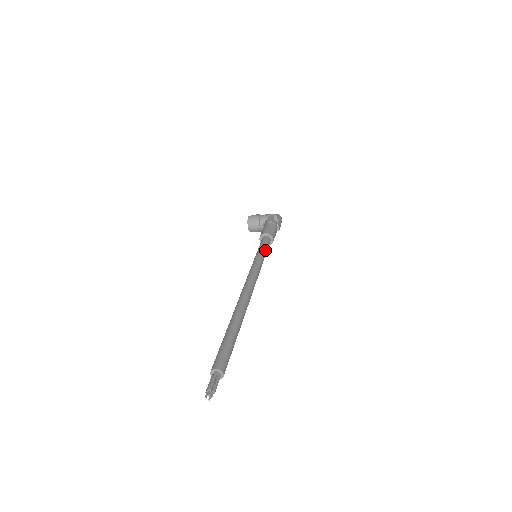
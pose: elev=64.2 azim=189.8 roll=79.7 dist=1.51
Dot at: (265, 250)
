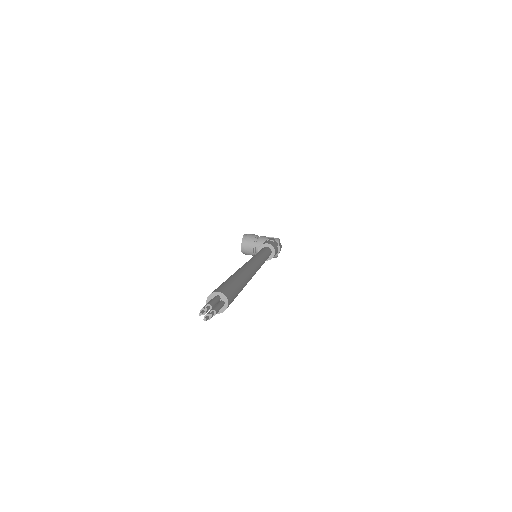
Dot at: (268, 253)
